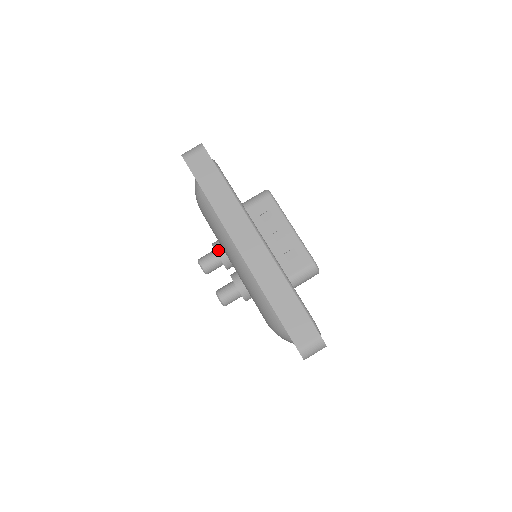
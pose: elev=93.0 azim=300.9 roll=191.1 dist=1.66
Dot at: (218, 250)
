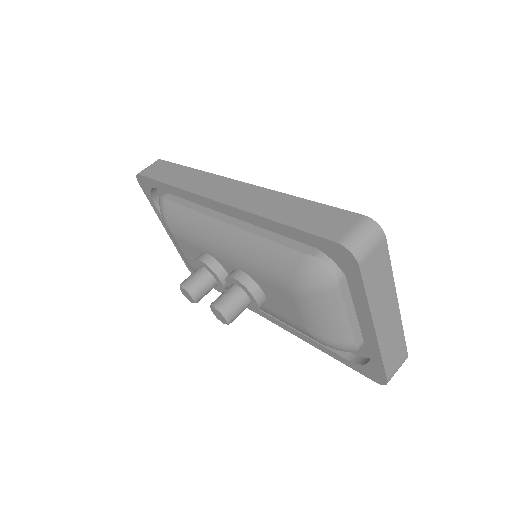
Dot at: (201, 257)
